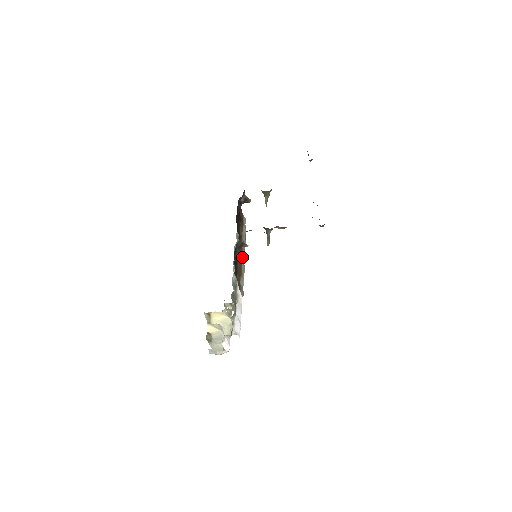
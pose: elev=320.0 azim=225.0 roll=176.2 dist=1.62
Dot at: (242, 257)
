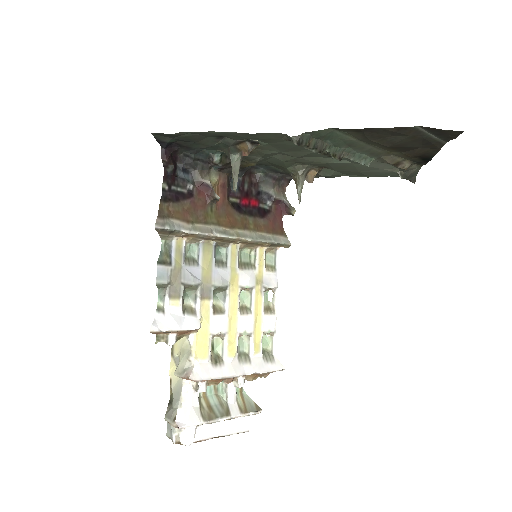
Dot at: (220, 229)
